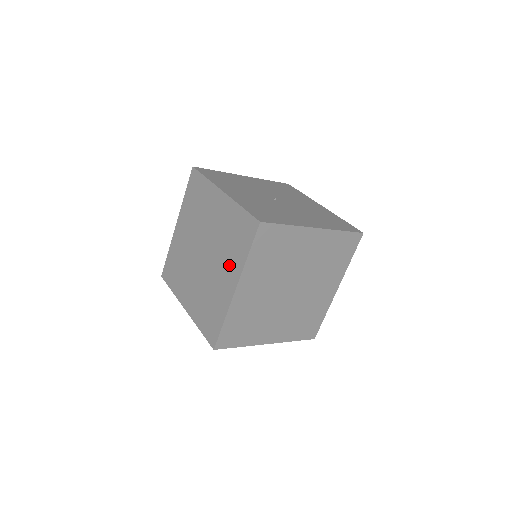
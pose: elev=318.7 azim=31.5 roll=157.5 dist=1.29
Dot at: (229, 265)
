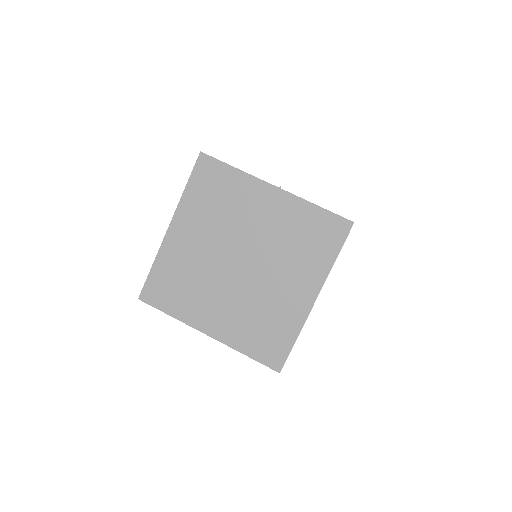
Dot at: occluded
